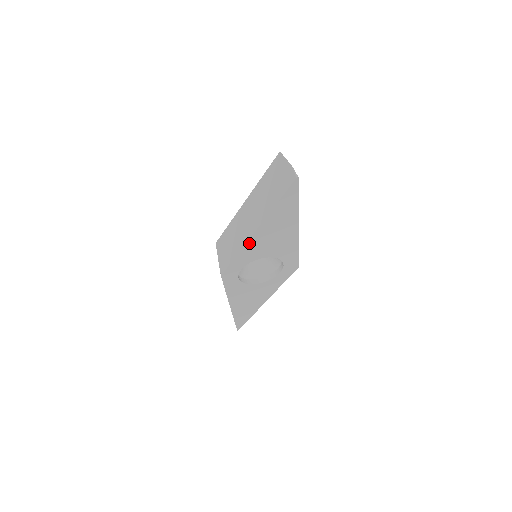
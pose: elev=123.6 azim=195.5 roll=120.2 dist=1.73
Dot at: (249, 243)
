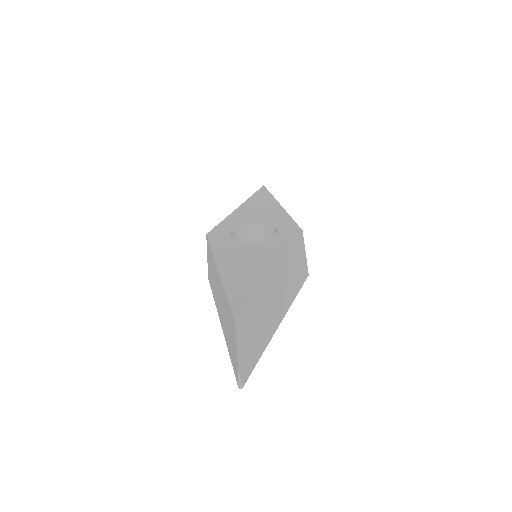
Dot at: occluded
